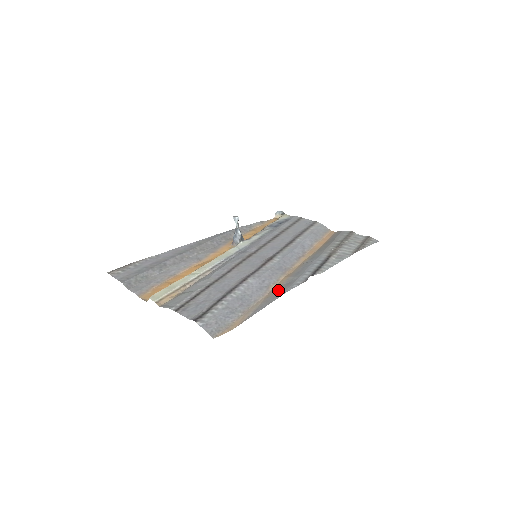
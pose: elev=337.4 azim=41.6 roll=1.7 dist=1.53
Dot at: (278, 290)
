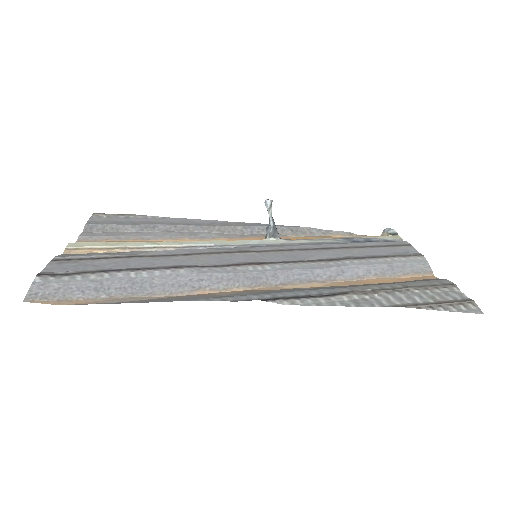
Dot at: (195, 296)
